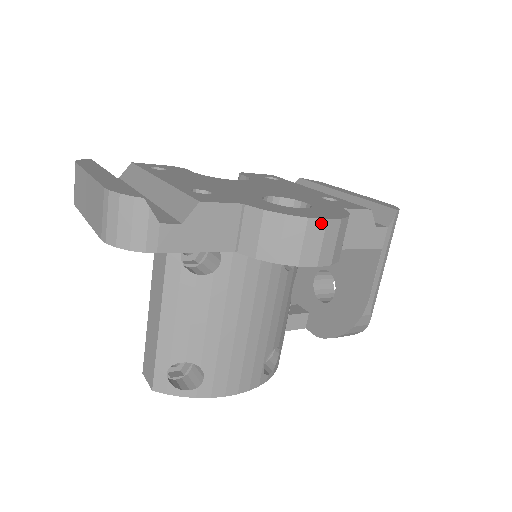
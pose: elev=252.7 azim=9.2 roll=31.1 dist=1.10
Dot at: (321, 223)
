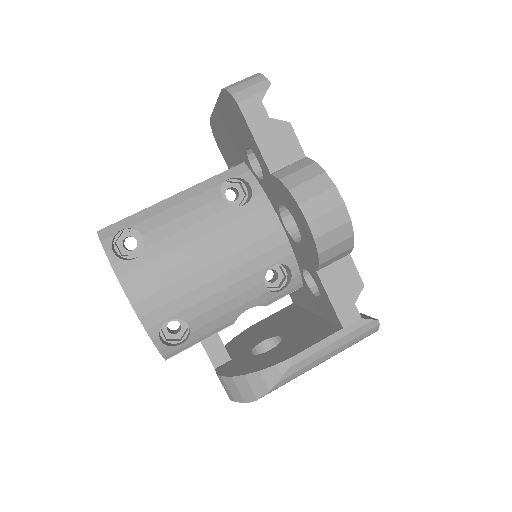
Dot at: (339, 200)
